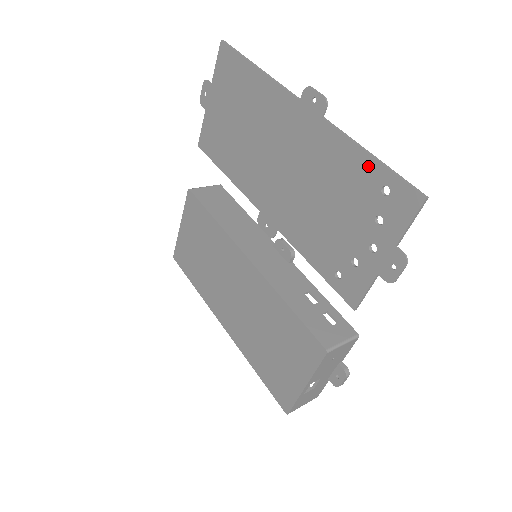
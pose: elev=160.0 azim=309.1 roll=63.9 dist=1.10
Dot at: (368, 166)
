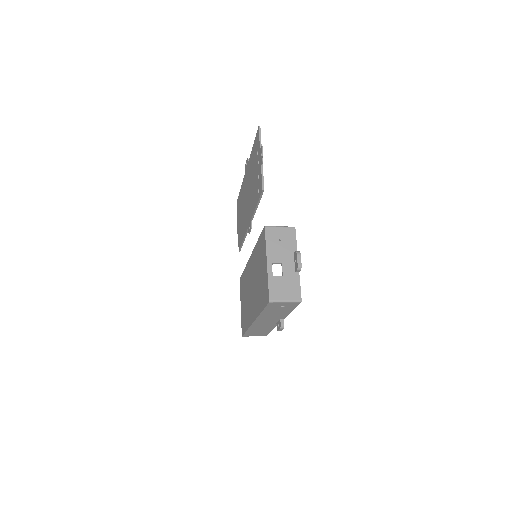
Dot at: (253, 149)
